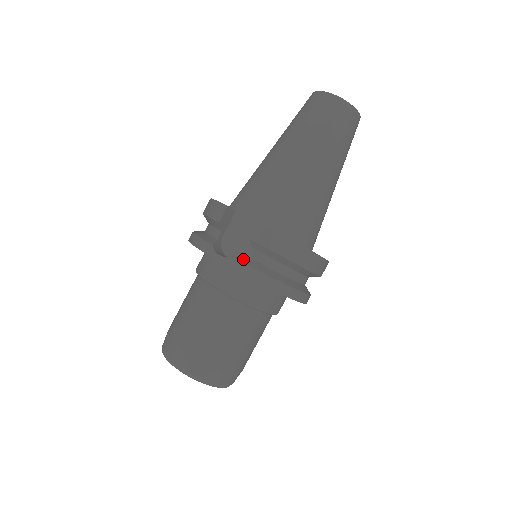
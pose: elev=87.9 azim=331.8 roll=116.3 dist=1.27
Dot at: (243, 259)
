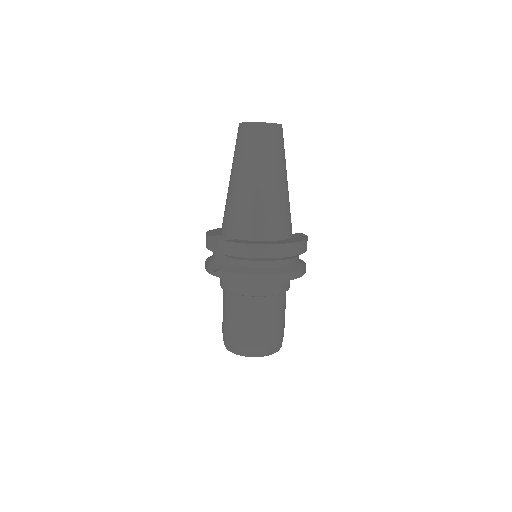
Dot at: (226, 269)
